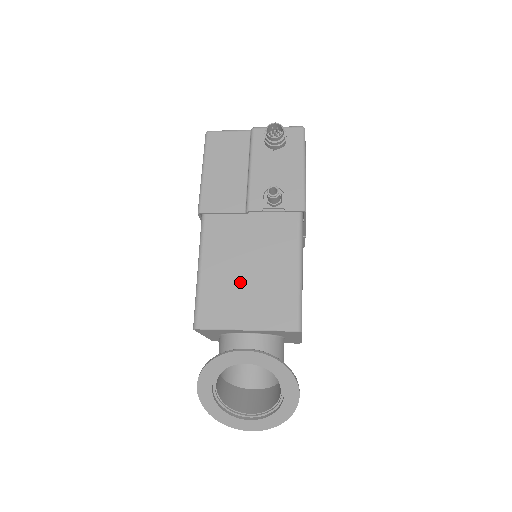
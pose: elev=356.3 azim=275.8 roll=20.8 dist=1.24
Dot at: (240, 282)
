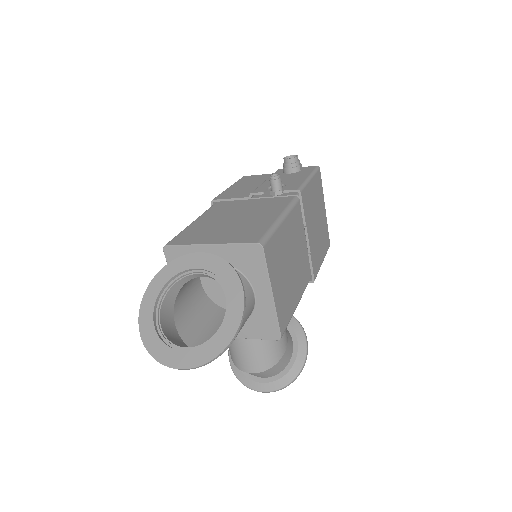
Dot at: (222, 224)
